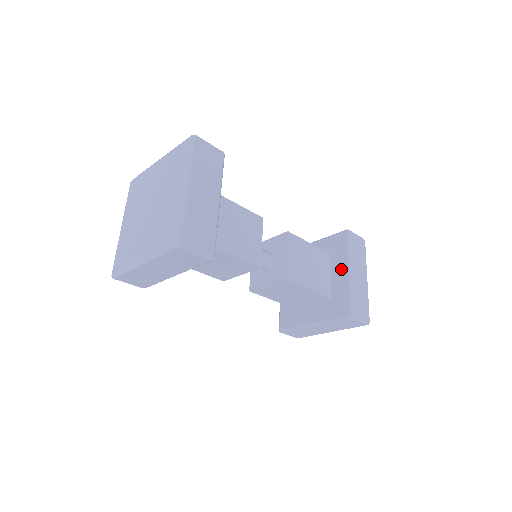
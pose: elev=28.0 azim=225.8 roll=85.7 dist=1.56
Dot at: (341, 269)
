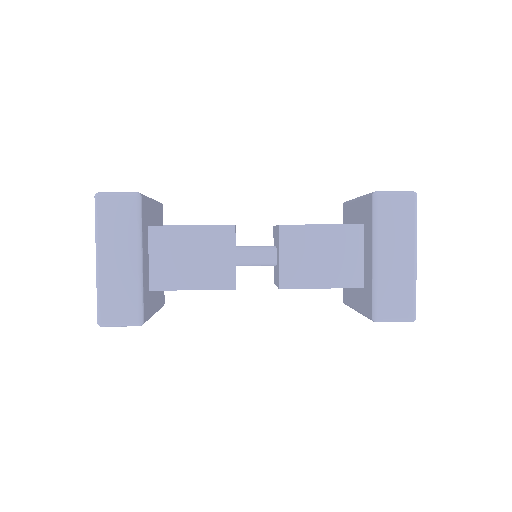
Dot at: (368, 251)
